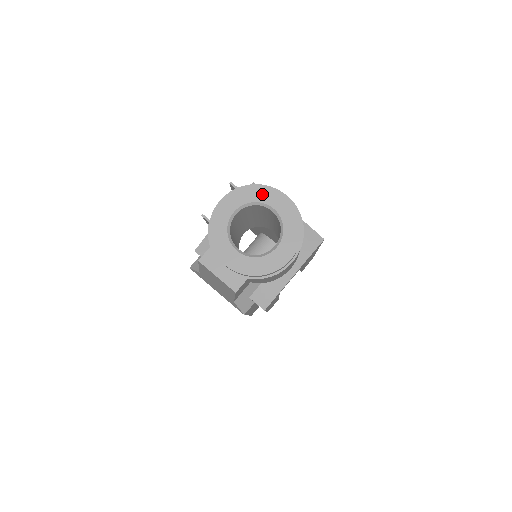
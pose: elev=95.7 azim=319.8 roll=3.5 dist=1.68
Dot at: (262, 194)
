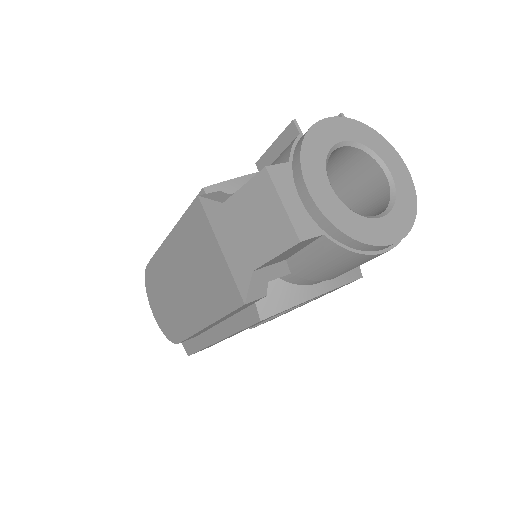
Dot at: (382, 147)
